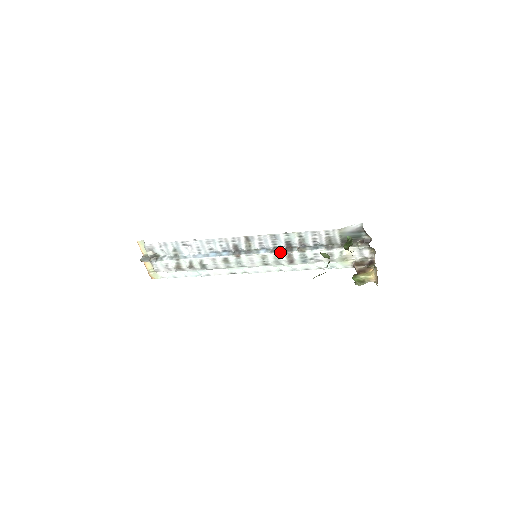
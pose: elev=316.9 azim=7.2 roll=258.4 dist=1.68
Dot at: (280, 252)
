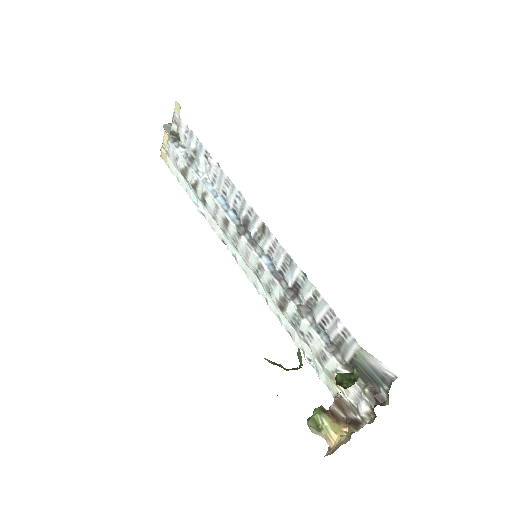
Dot at: (280, 284)
